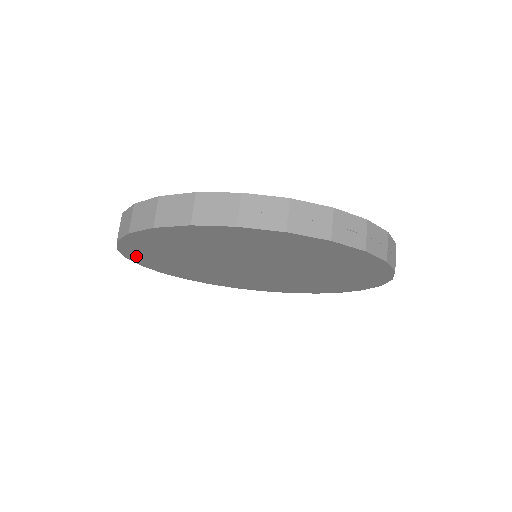
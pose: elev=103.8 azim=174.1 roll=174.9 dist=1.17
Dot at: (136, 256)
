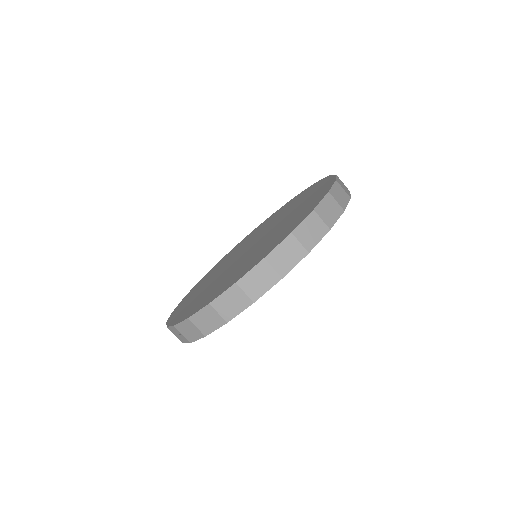
Dot at: occluded
